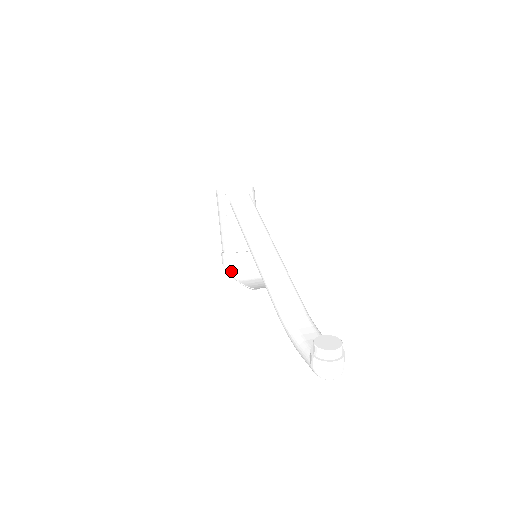
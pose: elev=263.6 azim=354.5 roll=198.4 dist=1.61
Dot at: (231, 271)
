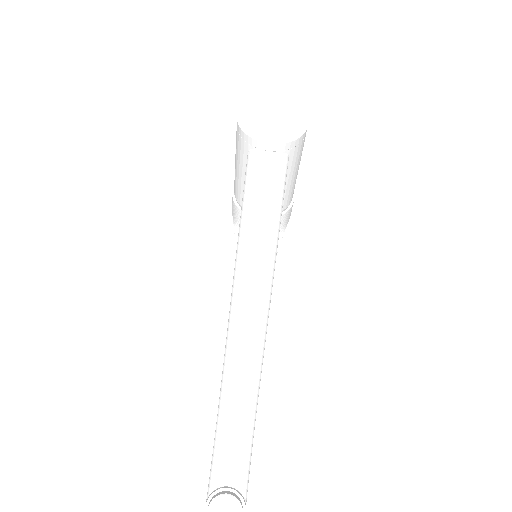
Dot at: (235, 225)
